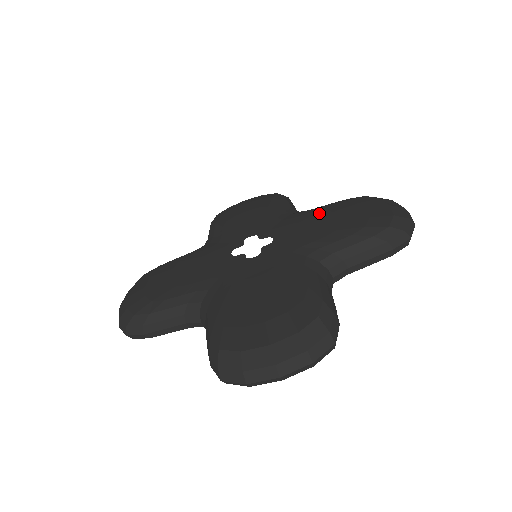
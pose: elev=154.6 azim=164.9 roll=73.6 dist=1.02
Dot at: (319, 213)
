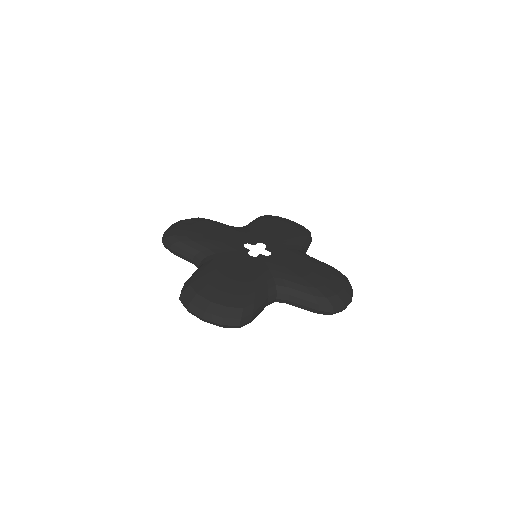
Dot at: (307, 261)
